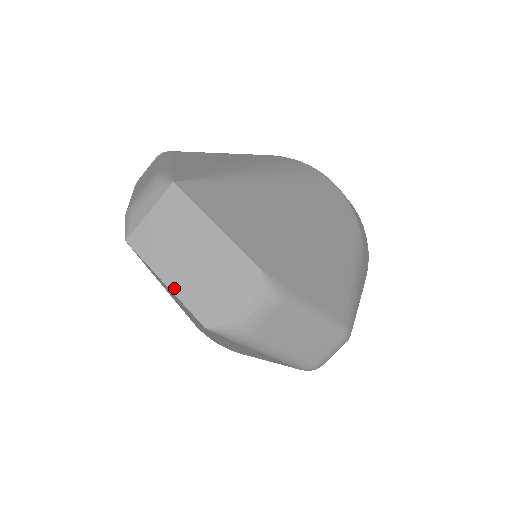
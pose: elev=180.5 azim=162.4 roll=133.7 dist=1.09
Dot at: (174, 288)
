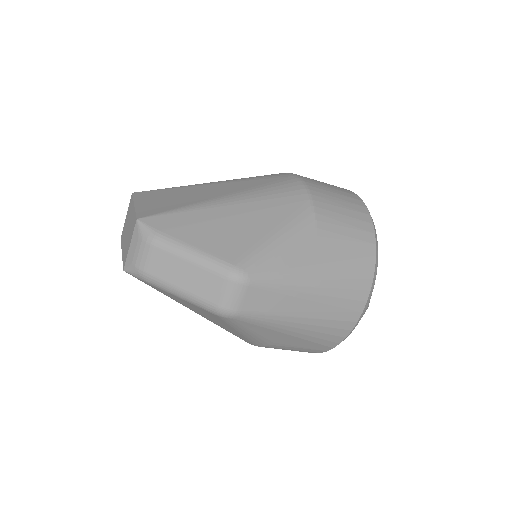
Dot at: (123, 253)
